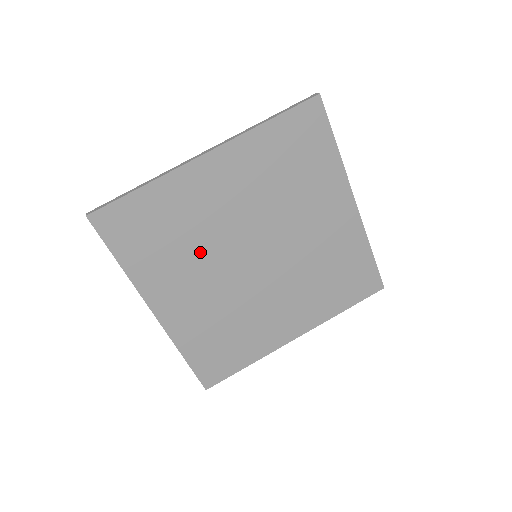
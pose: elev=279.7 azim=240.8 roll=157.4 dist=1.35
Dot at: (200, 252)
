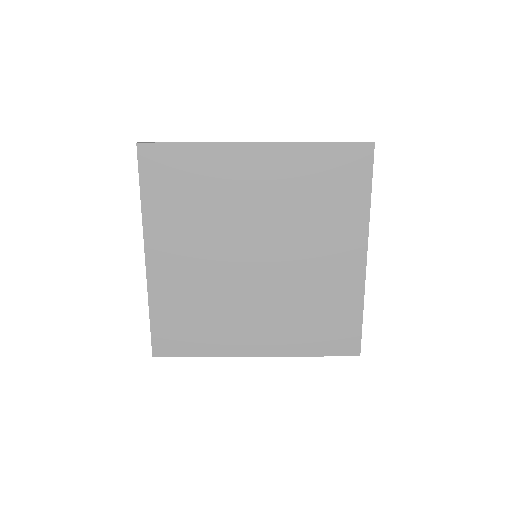
Dot at: (210, 224)
